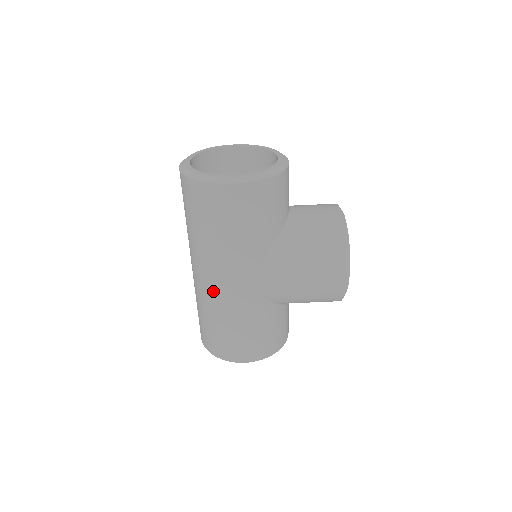
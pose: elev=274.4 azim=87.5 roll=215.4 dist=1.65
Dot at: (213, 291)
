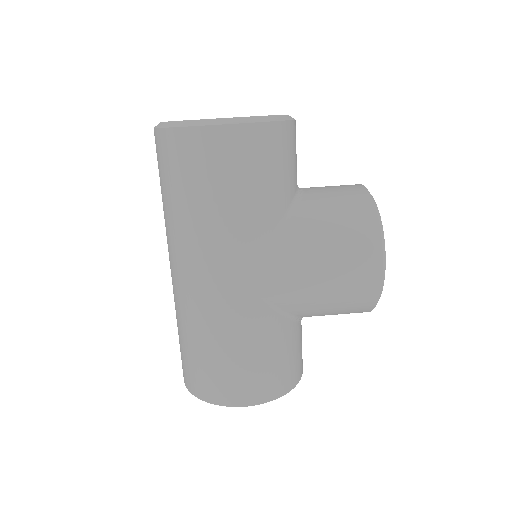
Dot at: (199, 294)
